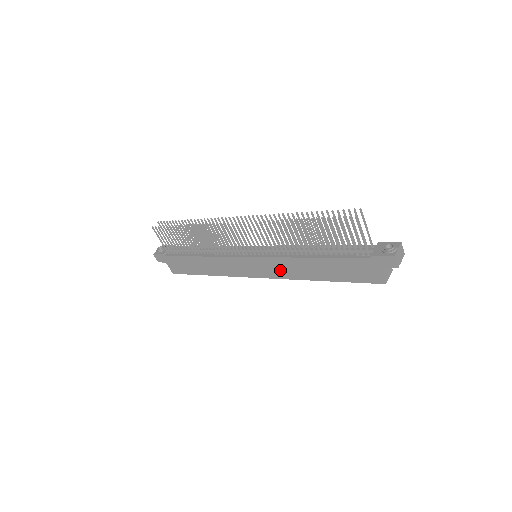
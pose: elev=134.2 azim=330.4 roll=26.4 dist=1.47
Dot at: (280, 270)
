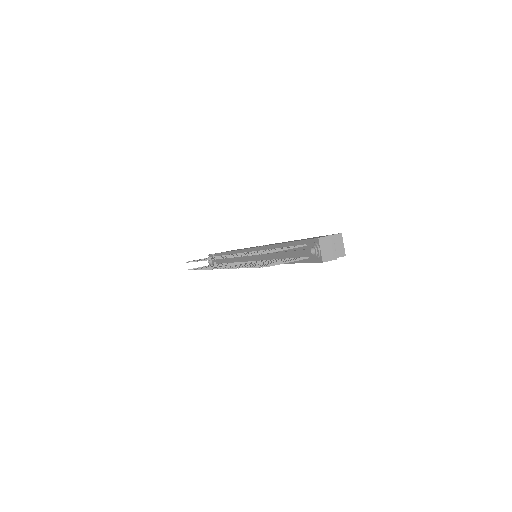
Dot at: occluded
